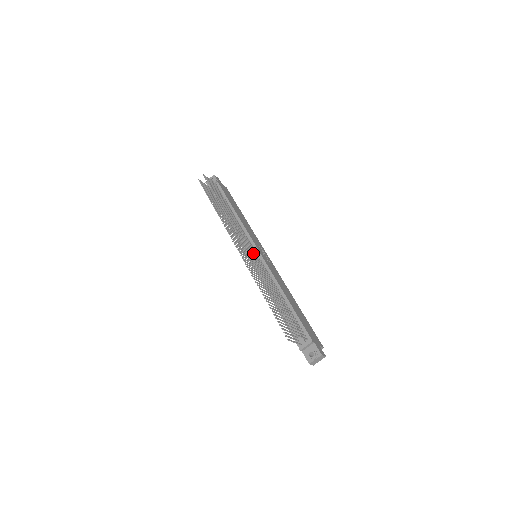
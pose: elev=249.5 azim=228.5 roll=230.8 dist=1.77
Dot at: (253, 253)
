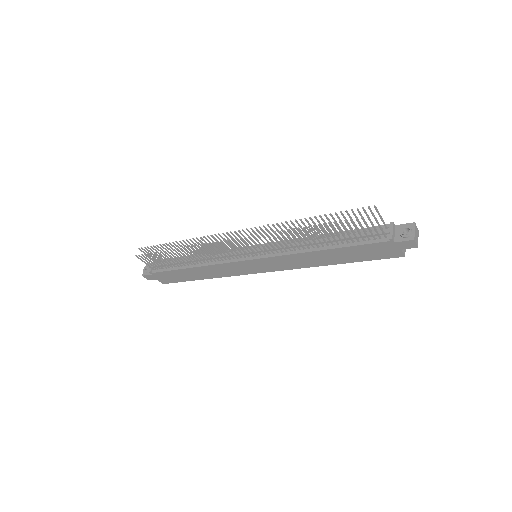
Dot at: occluded
